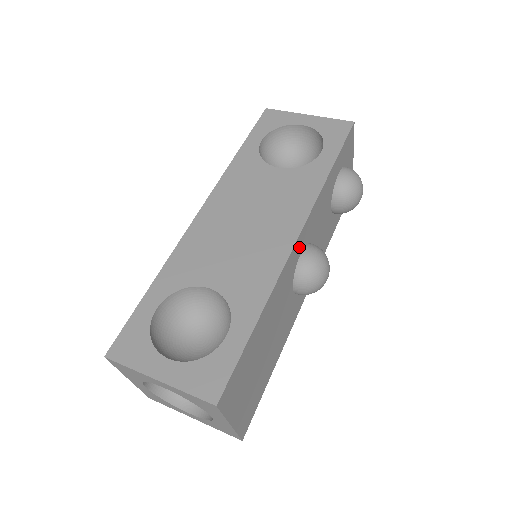
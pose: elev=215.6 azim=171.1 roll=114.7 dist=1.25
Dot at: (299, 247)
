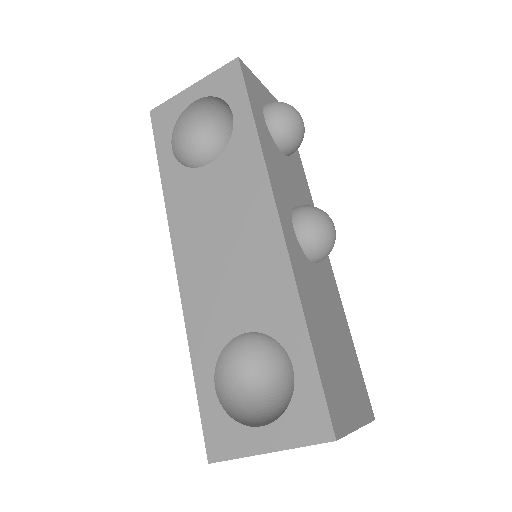
Dot at: (288, 227)
